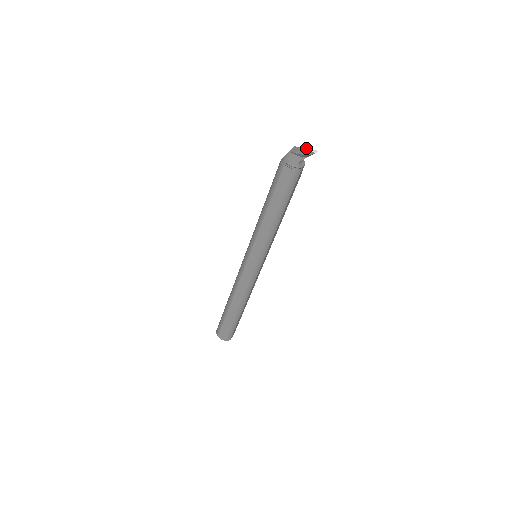
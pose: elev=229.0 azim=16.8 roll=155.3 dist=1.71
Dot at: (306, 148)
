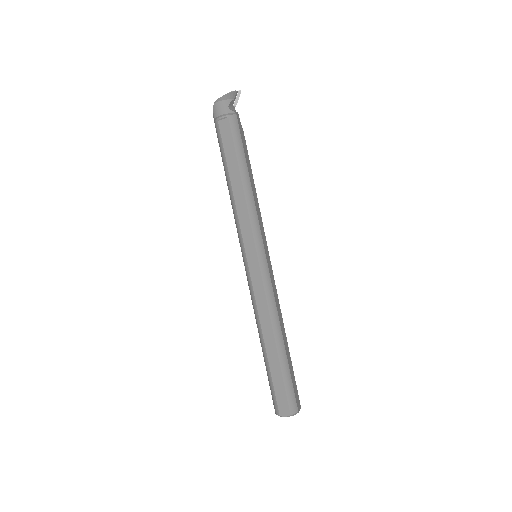
Dot at: occluded
